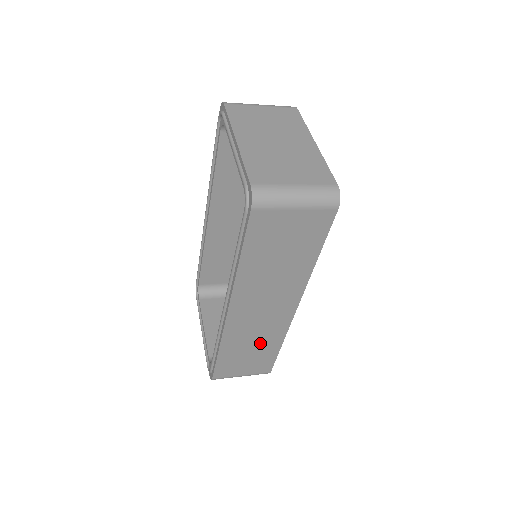
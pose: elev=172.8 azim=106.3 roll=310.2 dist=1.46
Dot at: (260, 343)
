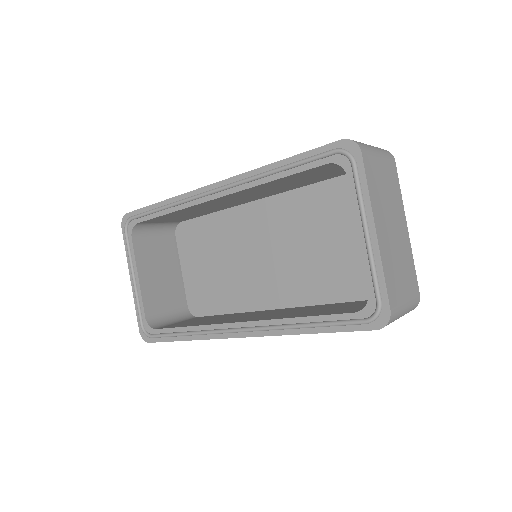
Dot at: occluded
